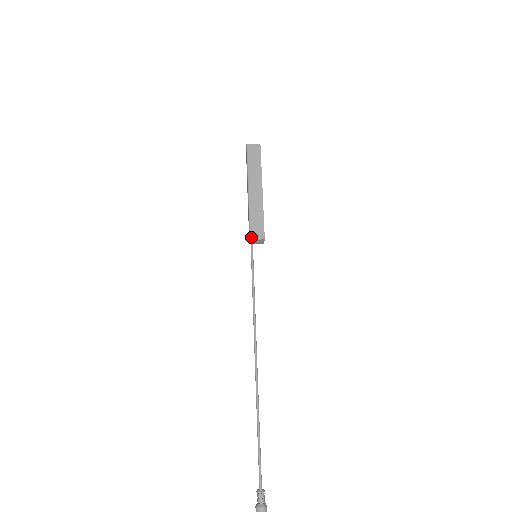
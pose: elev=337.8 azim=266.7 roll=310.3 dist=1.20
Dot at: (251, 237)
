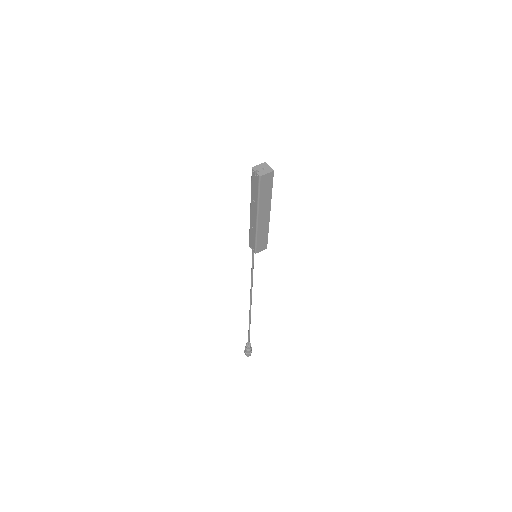
Dot at: (256, 252)
